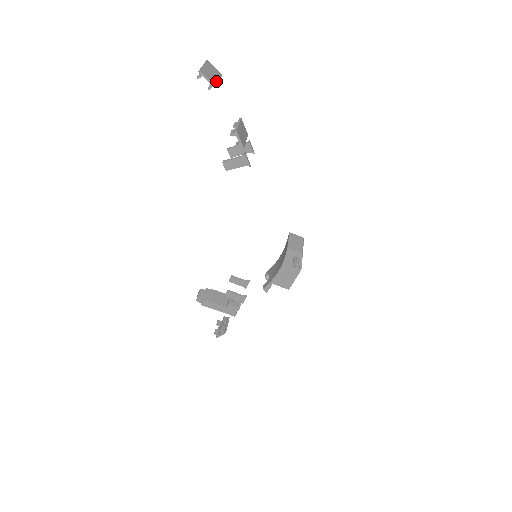
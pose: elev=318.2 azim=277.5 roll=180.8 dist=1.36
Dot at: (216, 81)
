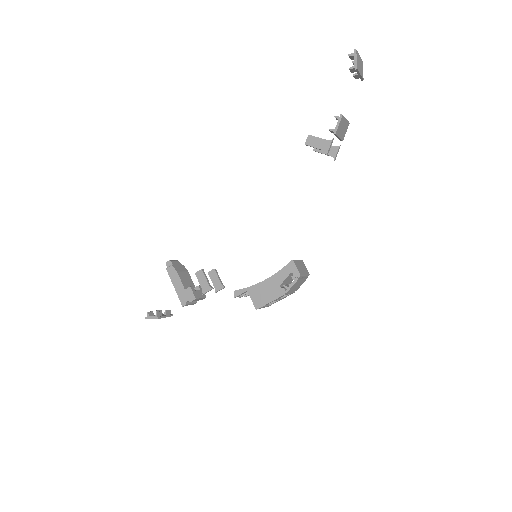
Dot at: (359, 70)
